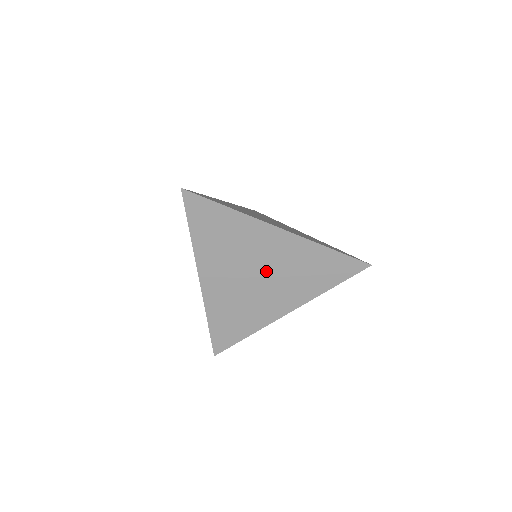
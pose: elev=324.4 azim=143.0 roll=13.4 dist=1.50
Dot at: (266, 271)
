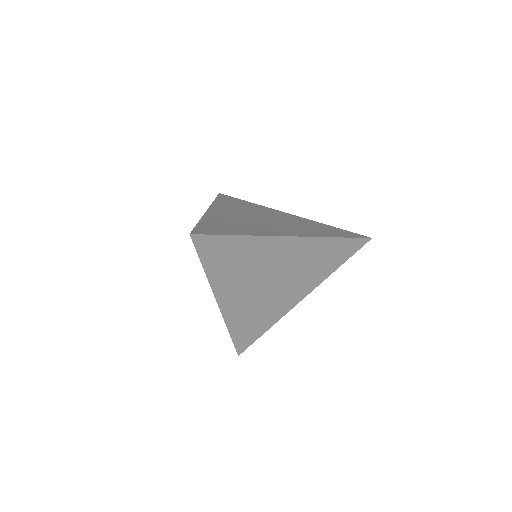
Dot at: (280, 275)
